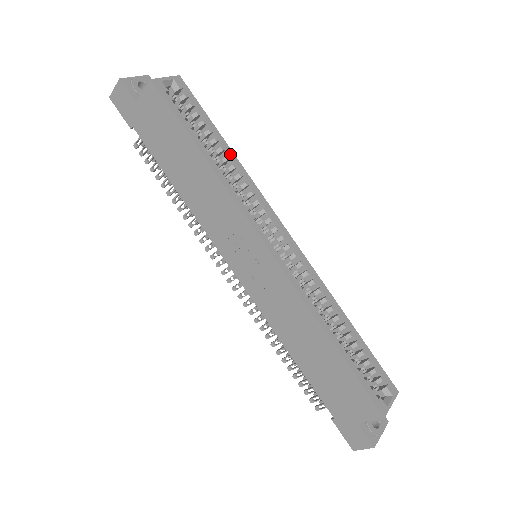
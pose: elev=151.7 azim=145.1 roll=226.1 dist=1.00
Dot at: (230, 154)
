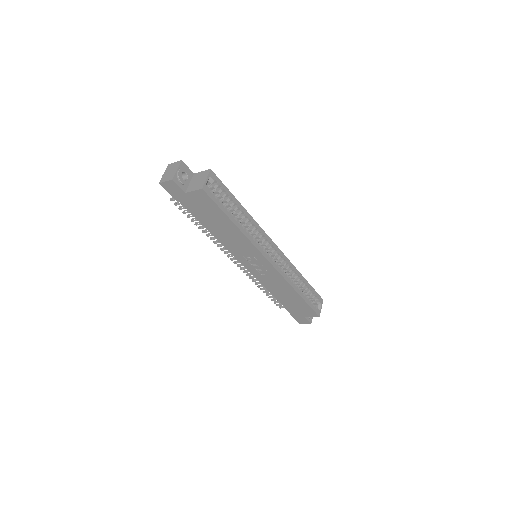
Dot at: (245, 212)
